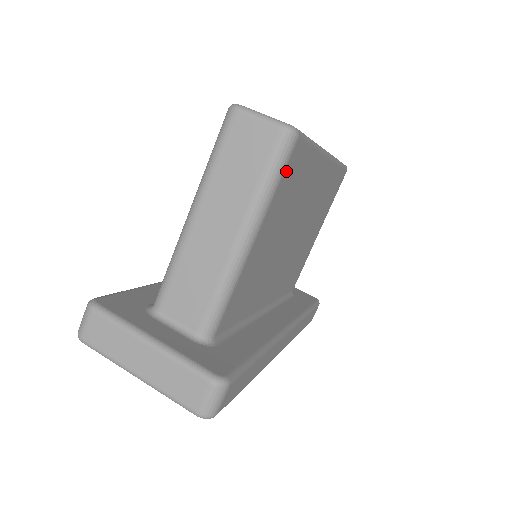
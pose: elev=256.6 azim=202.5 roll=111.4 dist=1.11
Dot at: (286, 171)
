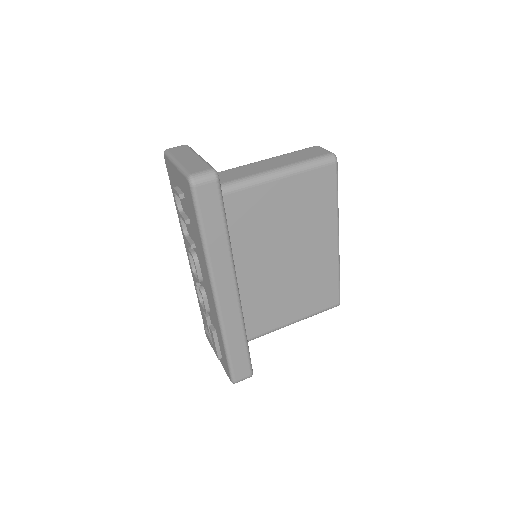
Dot at: (319, 171)
